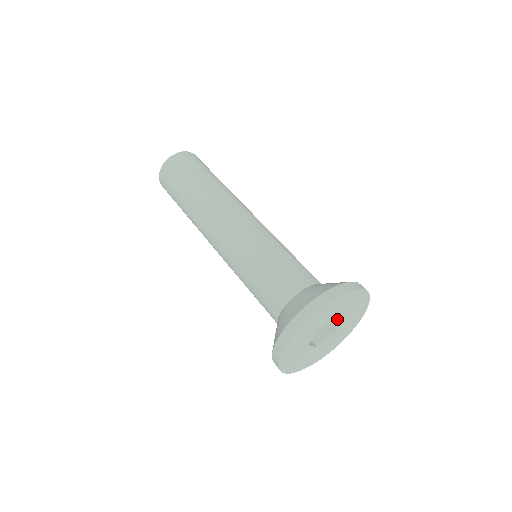
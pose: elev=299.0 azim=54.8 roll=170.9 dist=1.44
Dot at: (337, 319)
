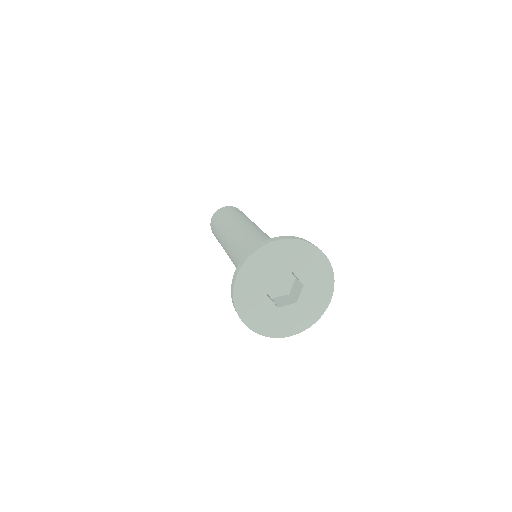
Dot at: (301, 285)
